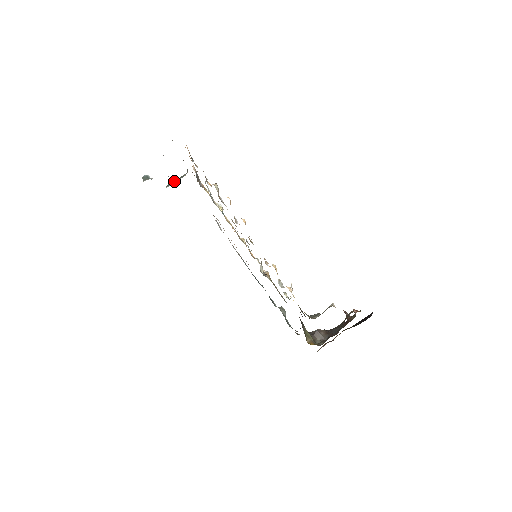
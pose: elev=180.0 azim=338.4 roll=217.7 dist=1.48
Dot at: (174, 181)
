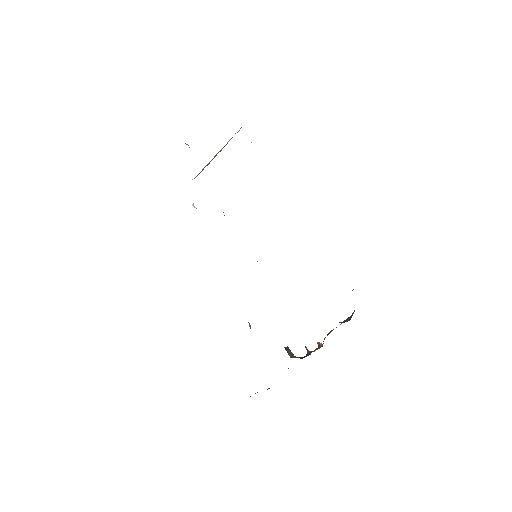
Dot at: occluded
